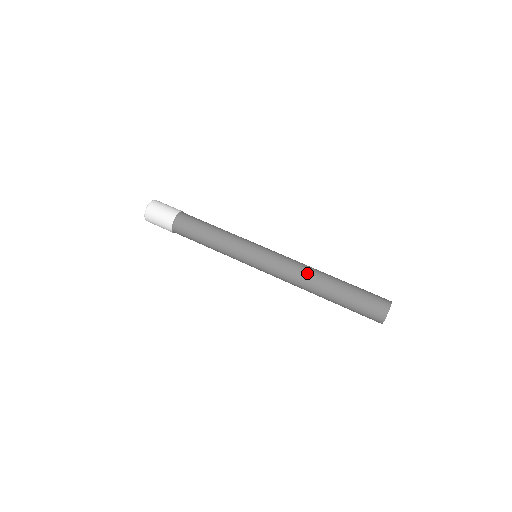
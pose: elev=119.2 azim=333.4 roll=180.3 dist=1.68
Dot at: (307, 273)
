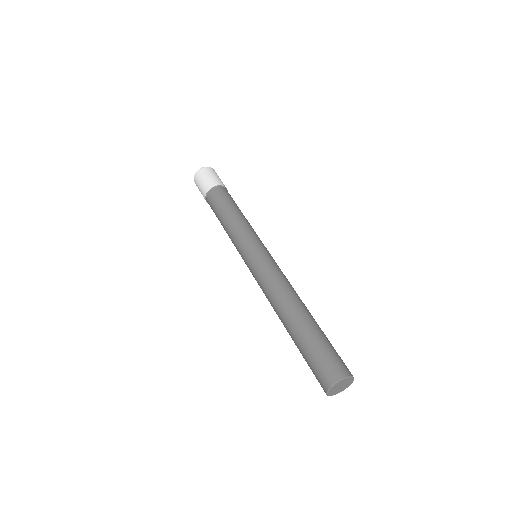
Dot at: (281, 295)
